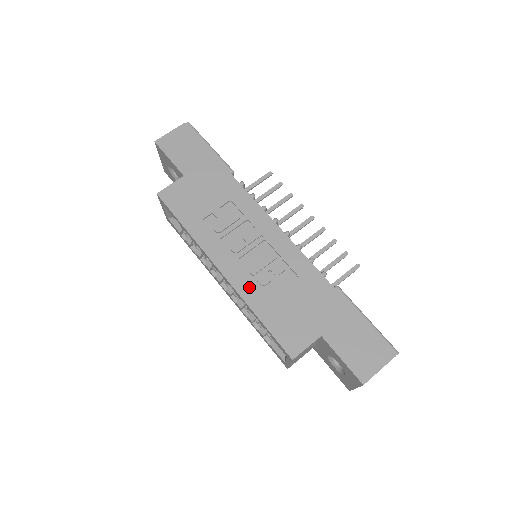
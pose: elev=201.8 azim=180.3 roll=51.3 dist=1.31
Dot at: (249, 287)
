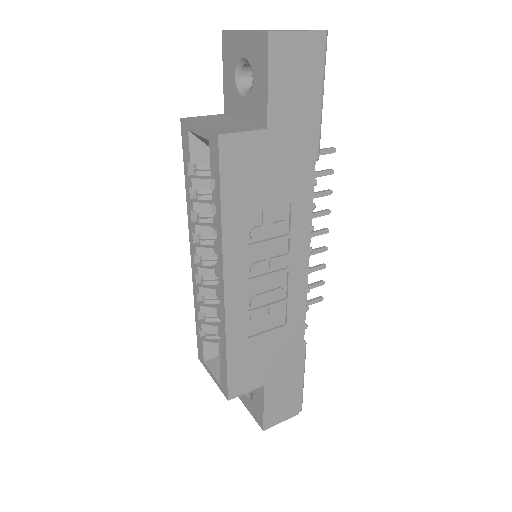
Dot at: (240, 319)
